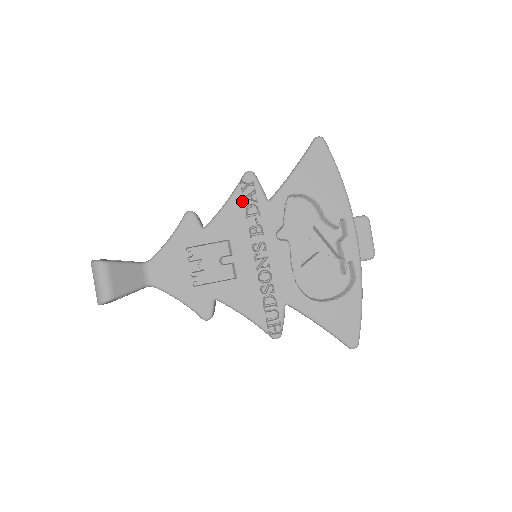
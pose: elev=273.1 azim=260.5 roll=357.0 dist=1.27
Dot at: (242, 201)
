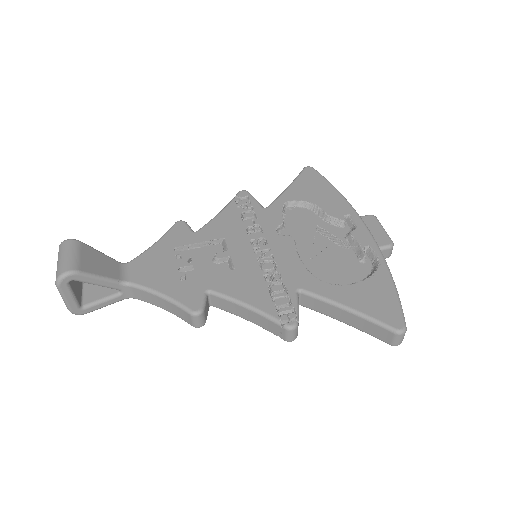
Dot at: (237, 209)
